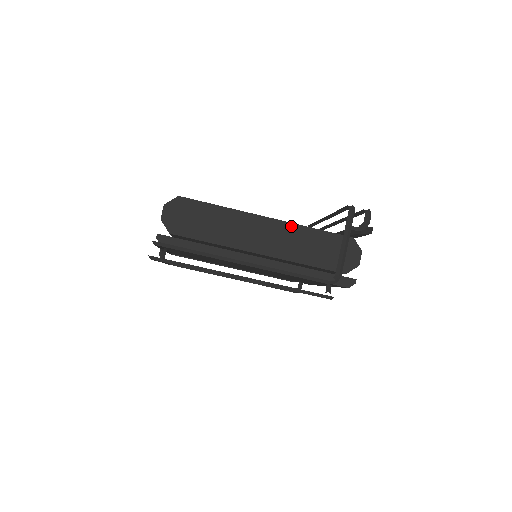
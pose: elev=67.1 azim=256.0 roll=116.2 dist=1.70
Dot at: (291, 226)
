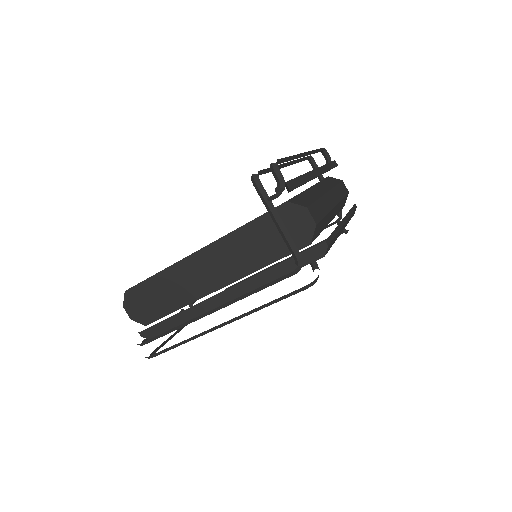
Dot at: (222, 242)
